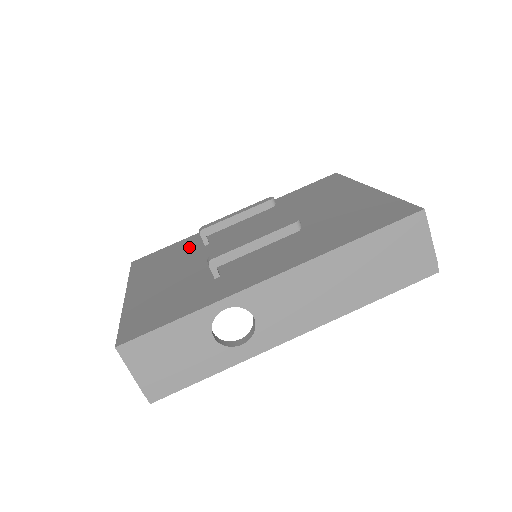
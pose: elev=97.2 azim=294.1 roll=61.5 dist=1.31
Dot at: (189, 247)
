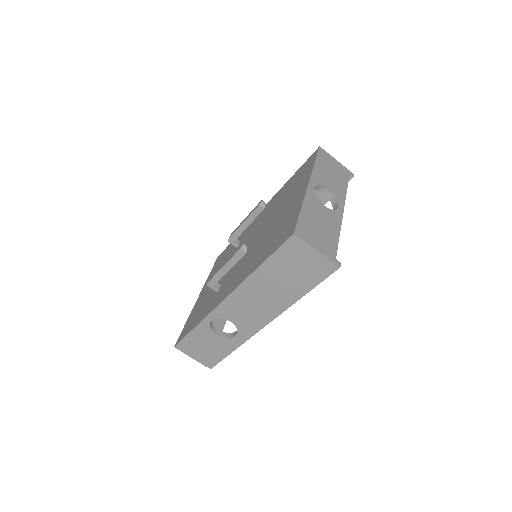
Dot at: (233, 247)
